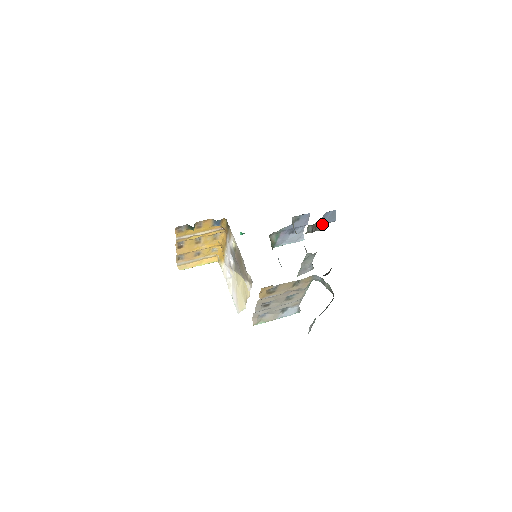
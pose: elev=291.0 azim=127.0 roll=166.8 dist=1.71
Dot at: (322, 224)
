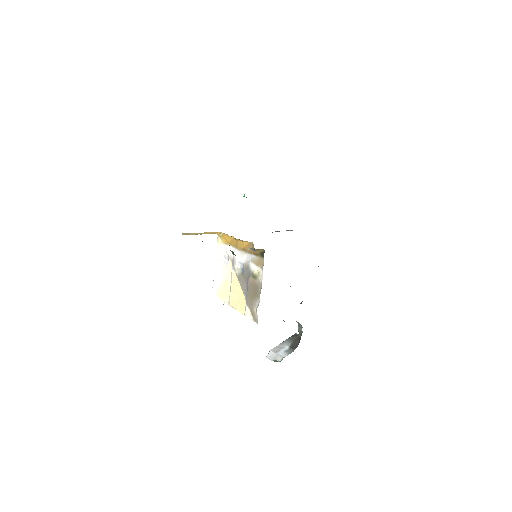
Dot at: occluded
